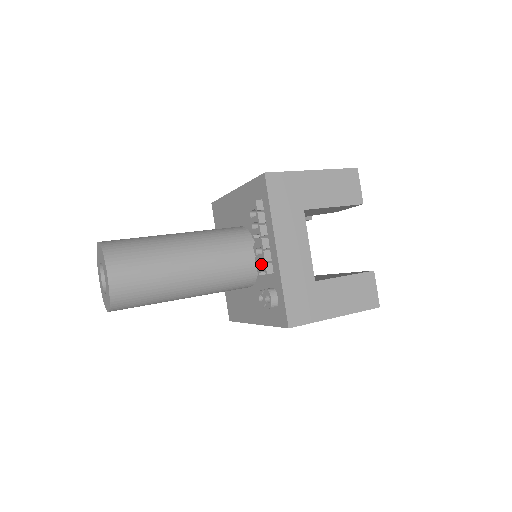
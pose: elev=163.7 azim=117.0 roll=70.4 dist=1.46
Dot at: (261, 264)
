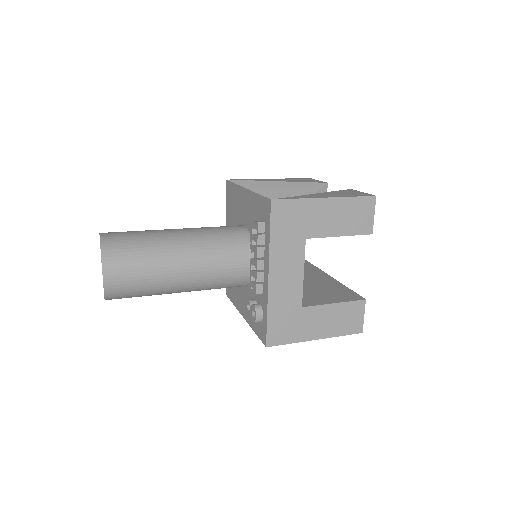
Dot at: (254, 278)
